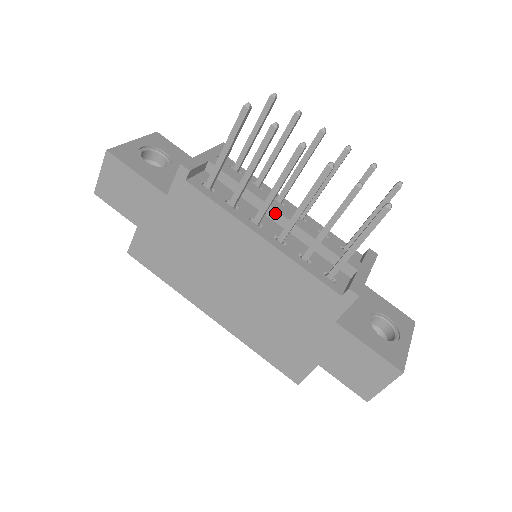
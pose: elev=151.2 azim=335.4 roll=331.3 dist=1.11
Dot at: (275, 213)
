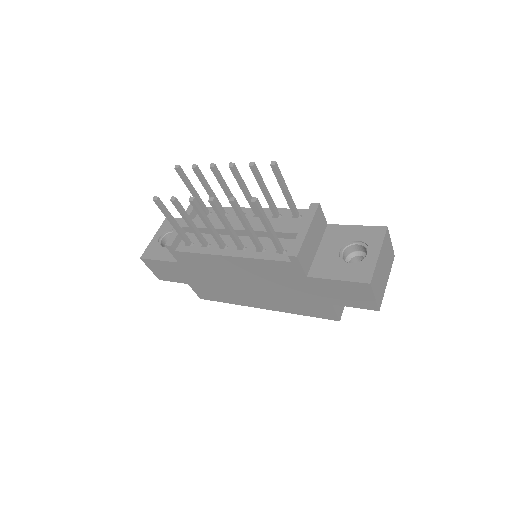
Dot at: occluded
